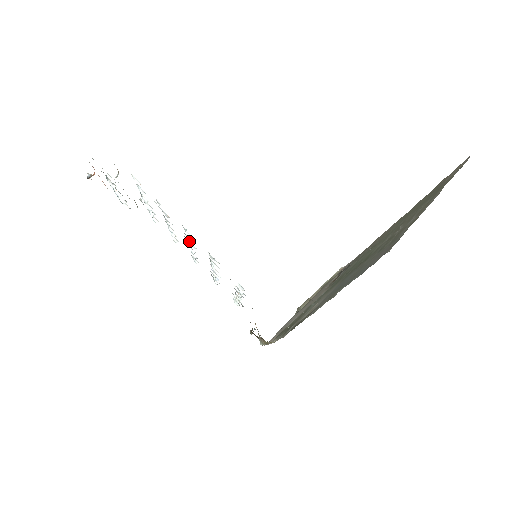
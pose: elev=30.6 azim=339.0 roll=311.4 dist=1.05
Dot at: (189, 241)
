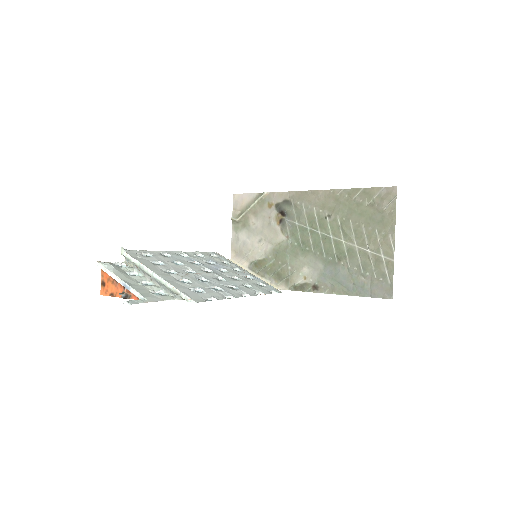
Dot at: (230, 287)
